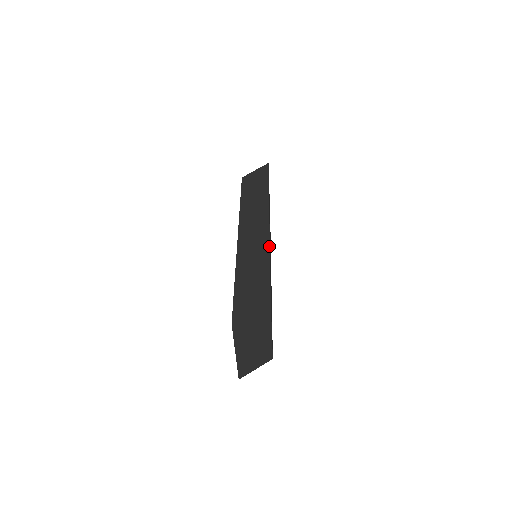
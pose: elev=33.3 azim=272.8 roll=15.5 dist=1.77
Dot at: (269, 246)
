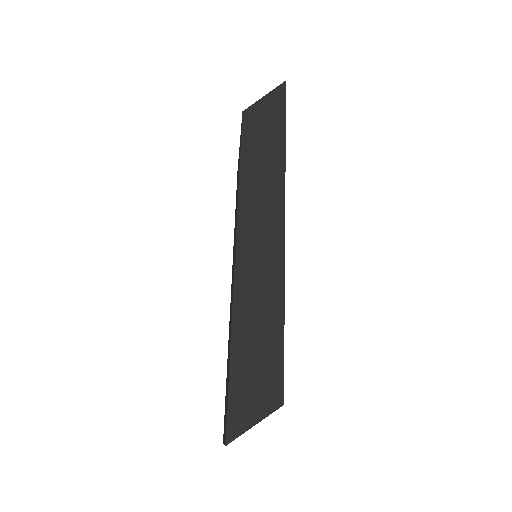
Dot at: (284, 281)
